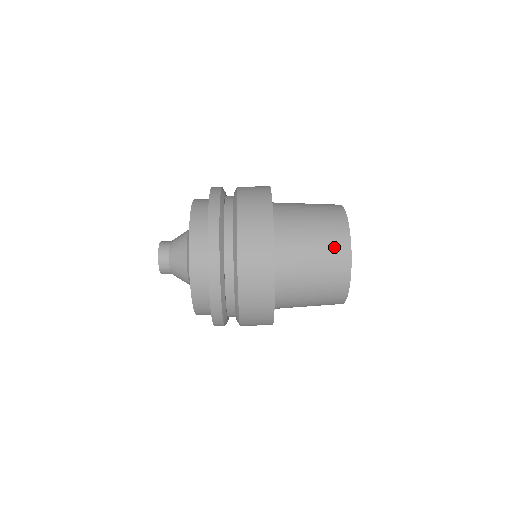
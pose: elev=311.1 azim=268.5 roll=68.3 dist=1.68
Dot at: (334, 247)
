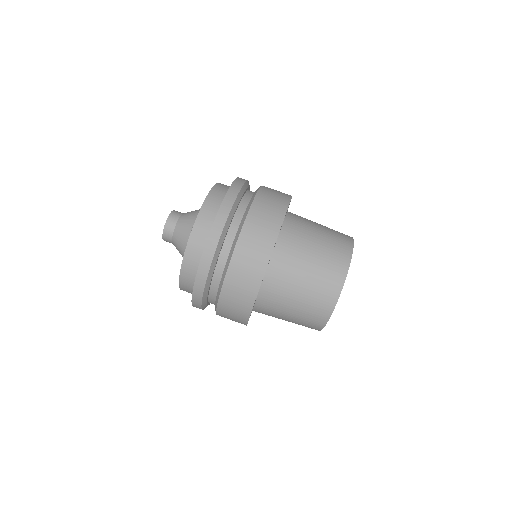
Dot at: (334, 256)
